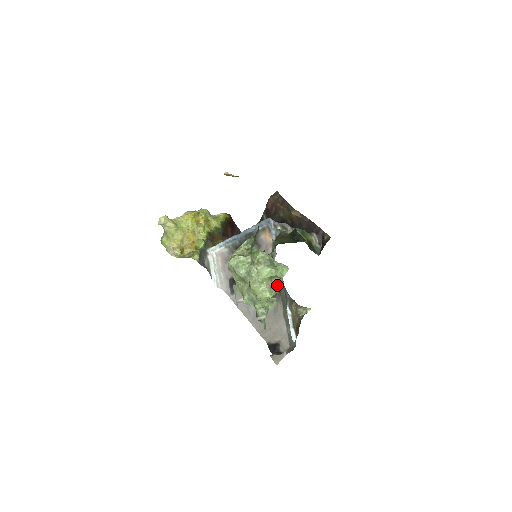
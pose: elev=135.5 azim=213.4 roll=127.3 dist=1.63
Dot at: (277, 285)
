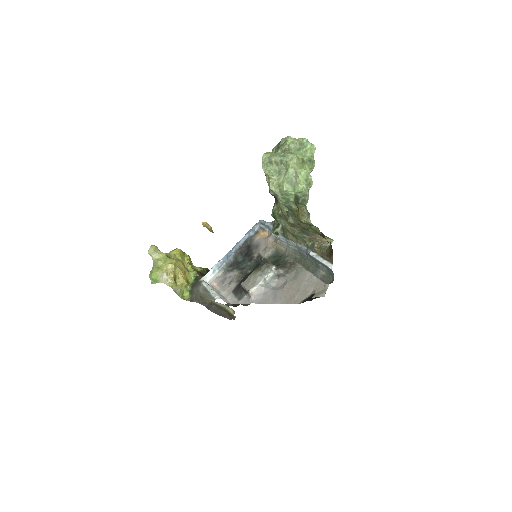
Dot at: occluded
